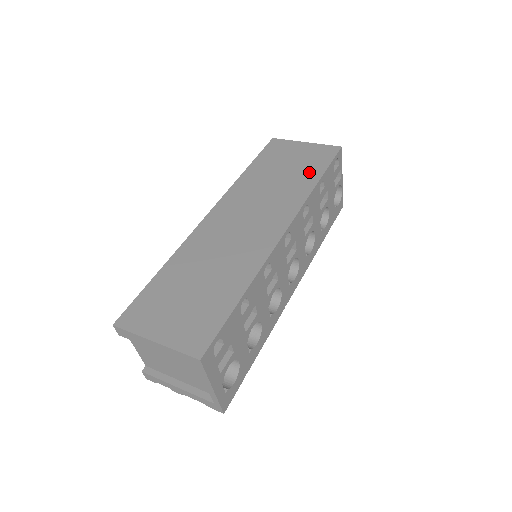
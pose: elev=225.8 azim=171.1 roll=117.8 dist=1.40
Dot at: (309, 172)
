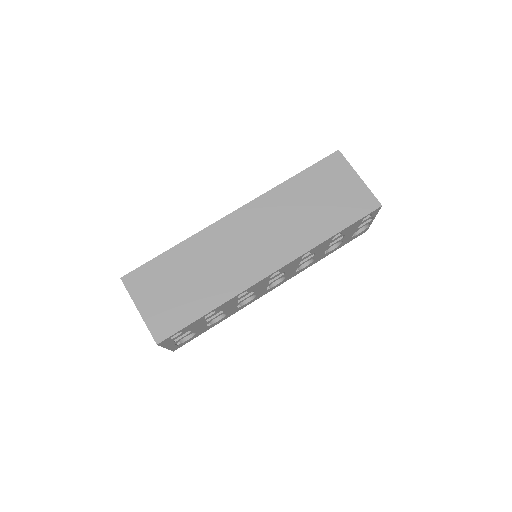
Dot at: (334, 219)
